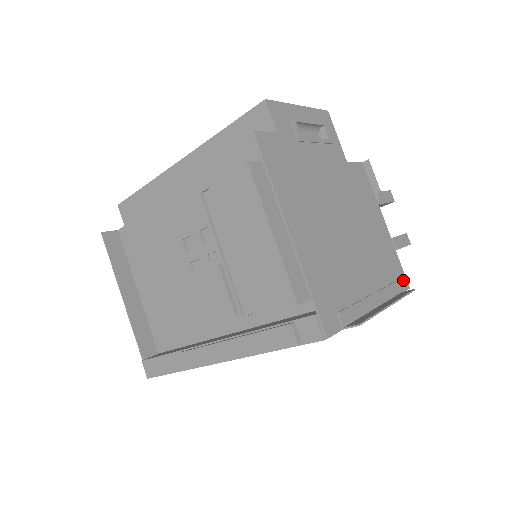
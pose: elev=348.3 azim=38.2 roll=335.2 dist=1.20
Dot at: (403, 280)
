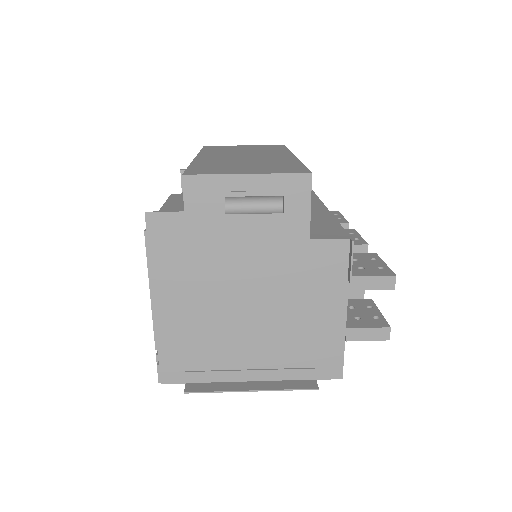
Dot at: (334, 369)
